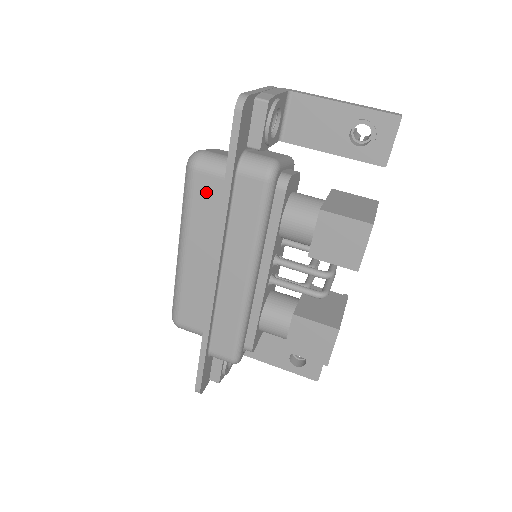
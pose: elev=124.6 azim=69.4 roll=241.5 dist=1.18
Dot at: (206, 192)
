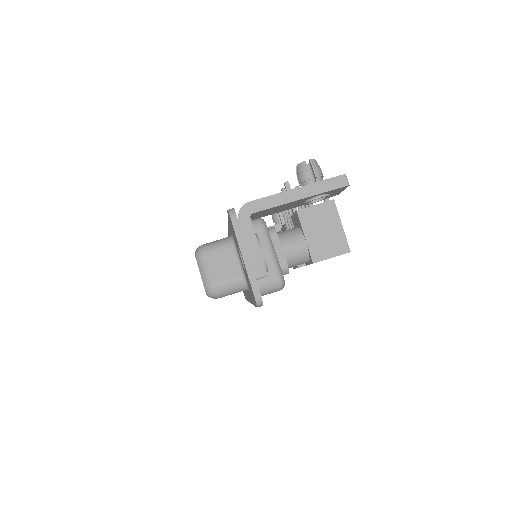
Dot at: occluded
